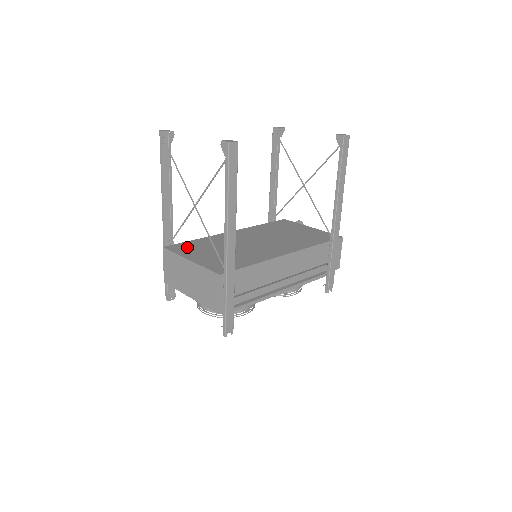
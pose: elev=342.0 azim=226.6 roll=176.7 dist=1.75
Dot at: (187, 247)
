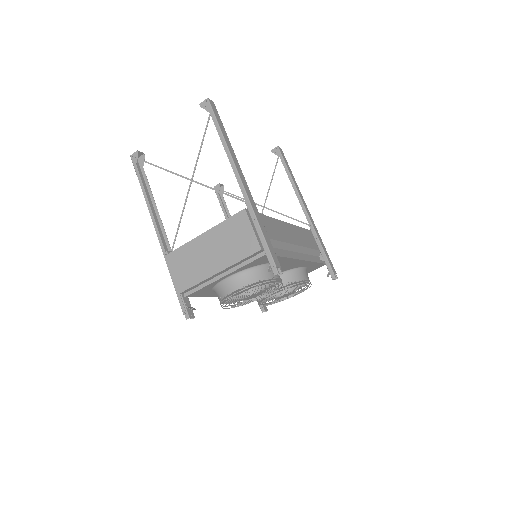
Dot at: occluded
